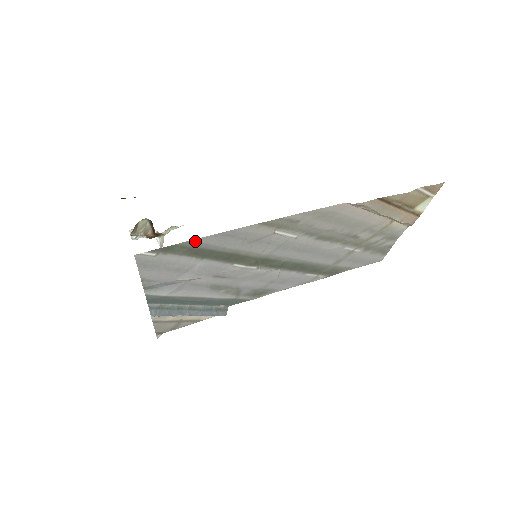
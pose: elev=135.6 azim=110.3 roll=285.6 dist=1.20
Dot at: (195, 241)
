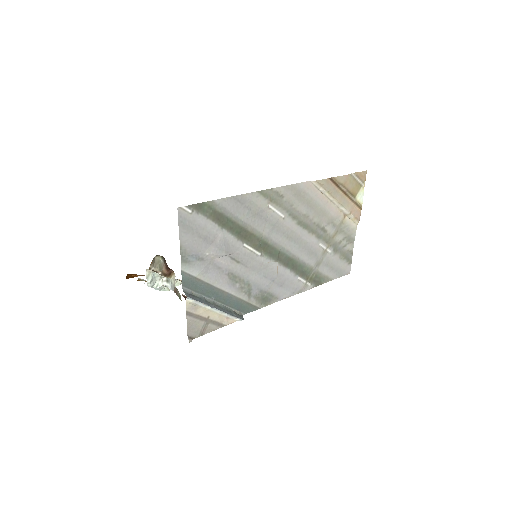
Dot at: (217, 202)
